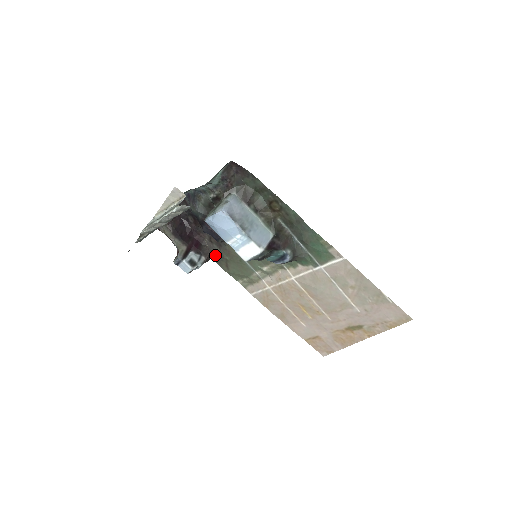
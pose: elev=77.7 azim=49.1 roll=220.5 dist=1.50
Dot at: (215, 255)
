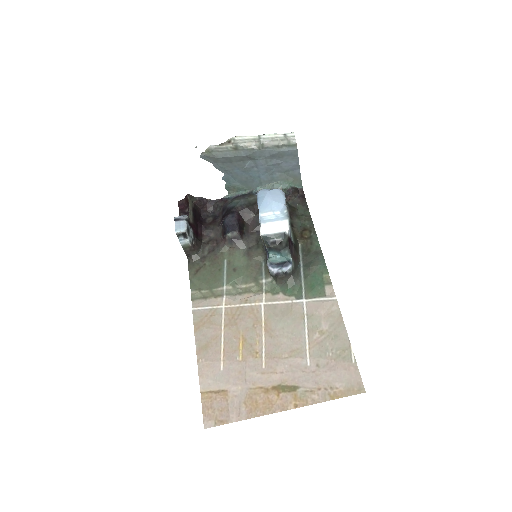
Dot at: (199, 255)
